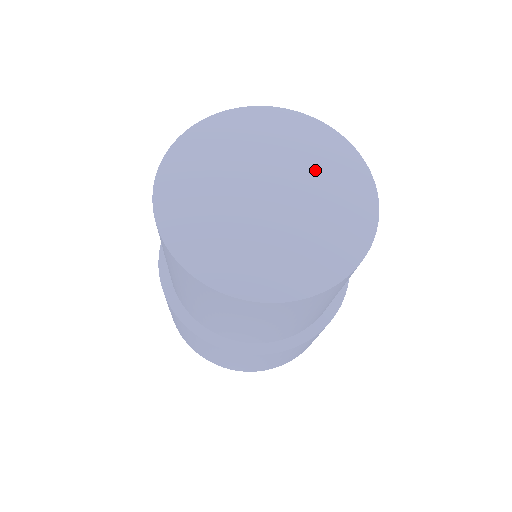
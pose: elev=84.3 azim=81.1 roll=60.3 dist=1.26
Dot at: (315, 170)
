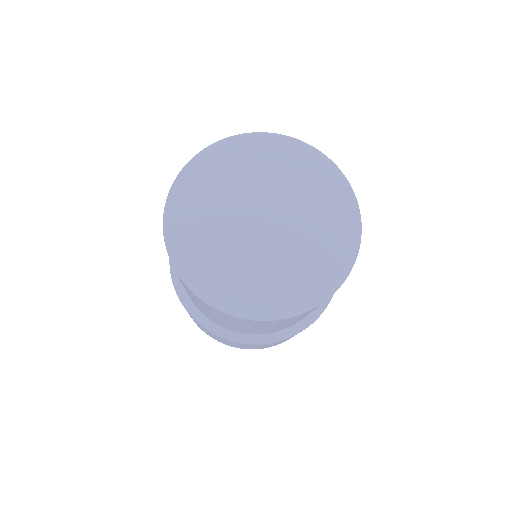
Dot at: (302, 191)
